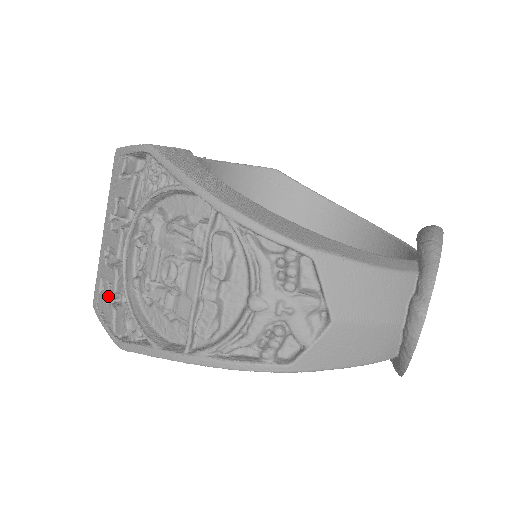
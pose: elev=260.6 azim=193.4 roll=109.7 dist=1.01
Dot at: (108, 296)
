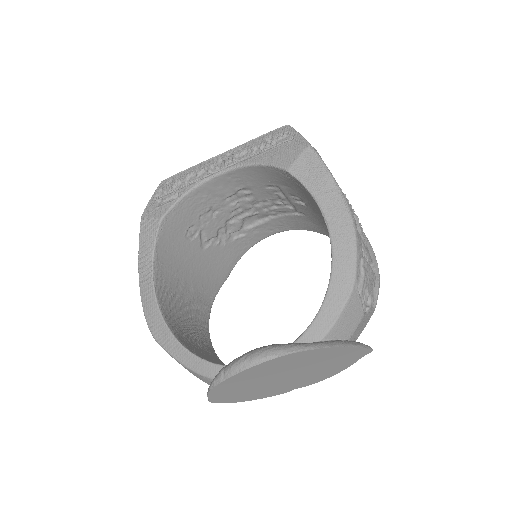
Dot at: occluded
